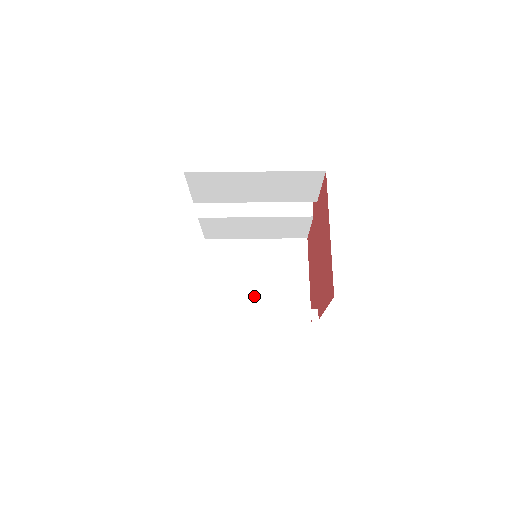
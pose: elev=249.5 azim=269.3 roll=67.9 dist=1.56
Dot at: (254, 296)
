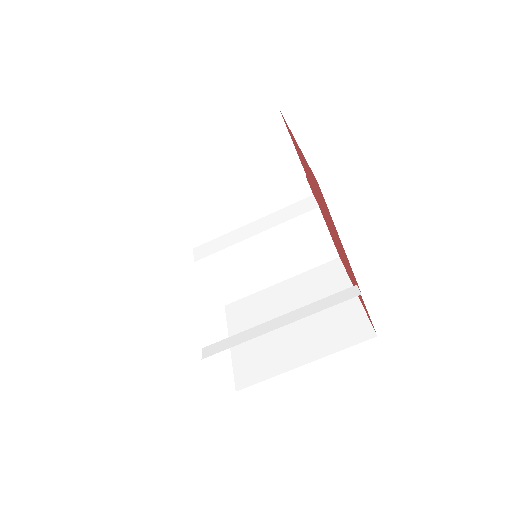
Dot at: (293, 337)
